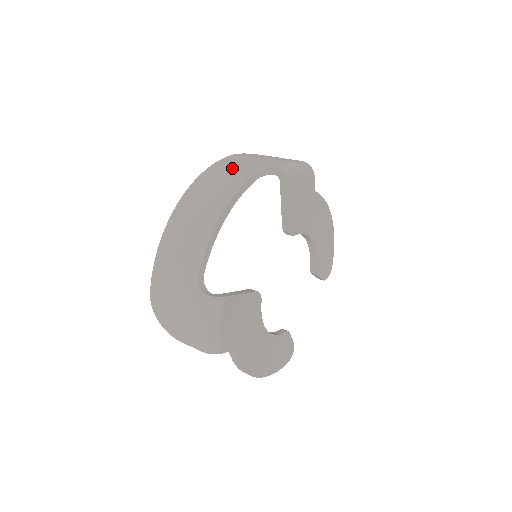
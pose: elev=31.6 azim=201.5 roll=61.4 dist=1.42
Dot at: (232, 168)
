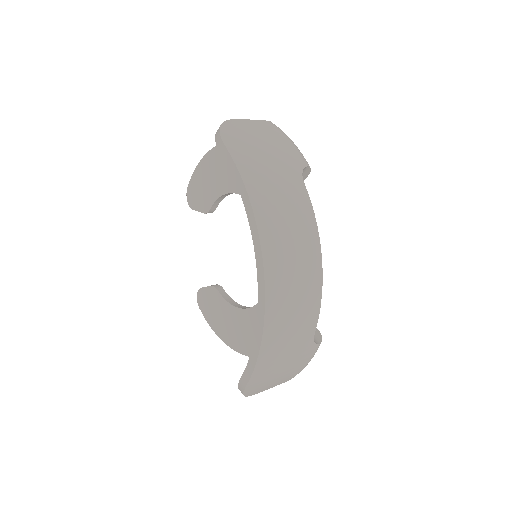
Dot at: (276, 187)
